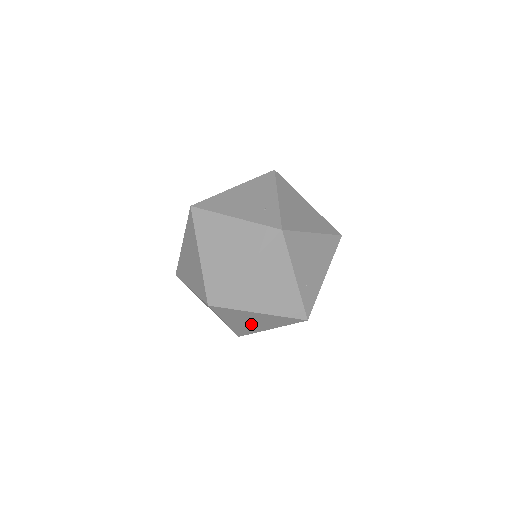
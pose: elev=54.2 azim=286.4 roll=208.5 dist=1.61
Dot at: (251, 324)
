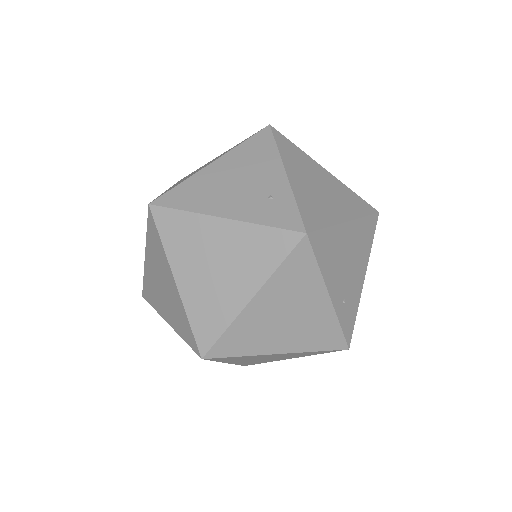
Dot at: (264, 359)
